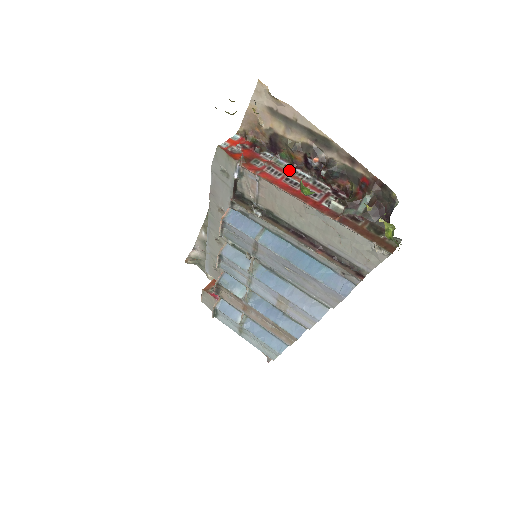
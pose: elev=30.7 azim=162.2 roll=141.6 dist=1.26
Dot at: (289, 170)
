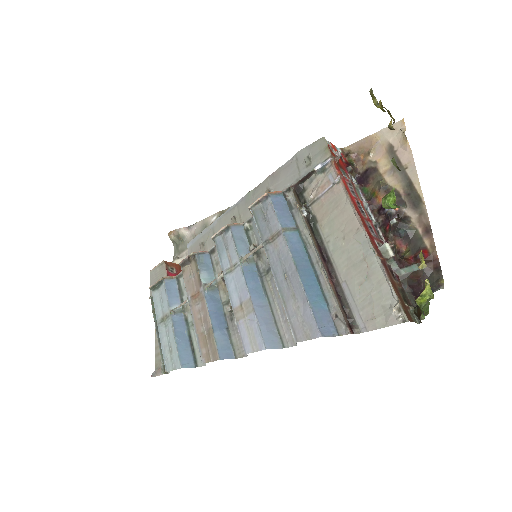
Dot at: (363, 201)
